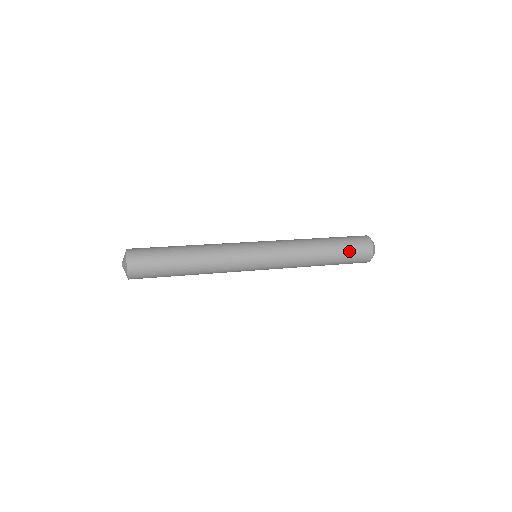
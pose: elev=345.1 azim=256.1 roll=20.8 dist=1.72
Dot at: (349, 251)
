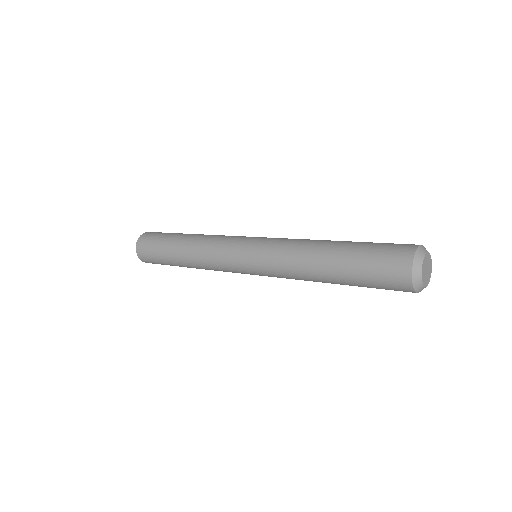
Dot at: (372, 247)
